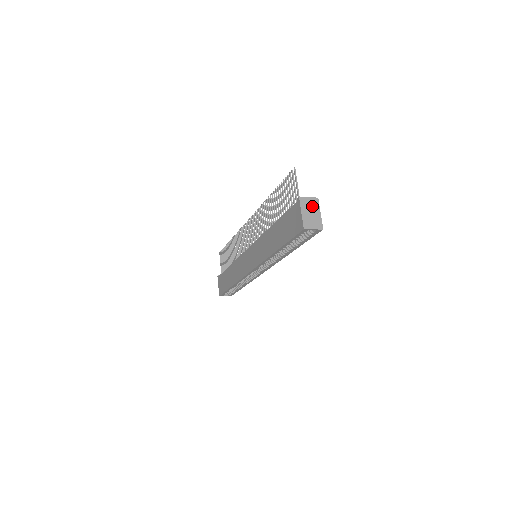
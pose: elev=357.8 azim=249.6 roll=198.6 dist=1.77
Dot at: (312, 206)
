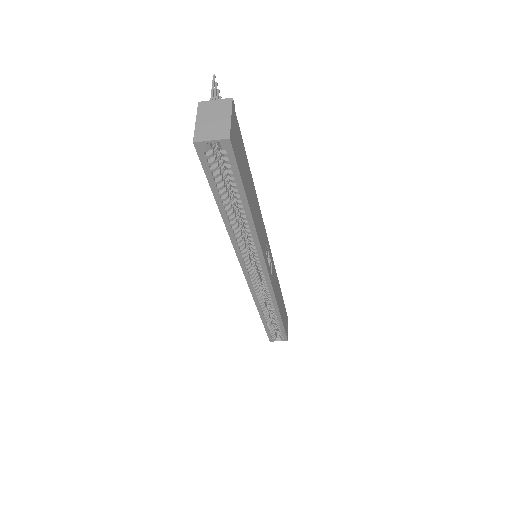
Dot at: (218, 110)
